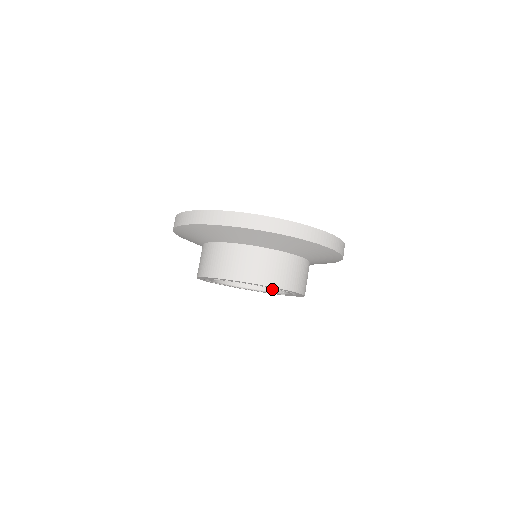
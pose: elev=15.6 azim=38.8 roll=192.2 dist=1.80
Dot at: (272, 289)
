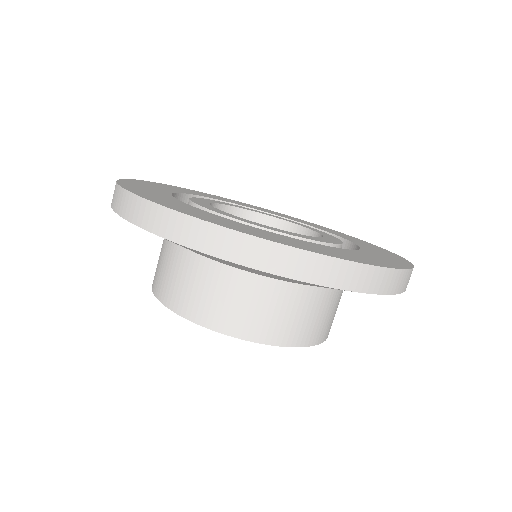
Dot at: occluded
